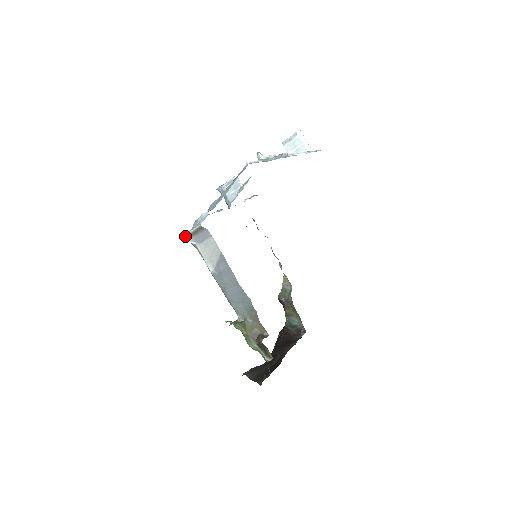
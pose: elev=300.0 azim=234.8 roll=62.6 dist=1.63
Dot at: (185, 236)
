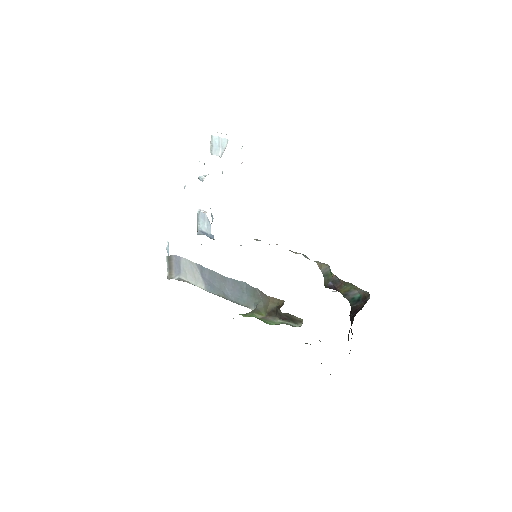
Dot at: (167, 278)
